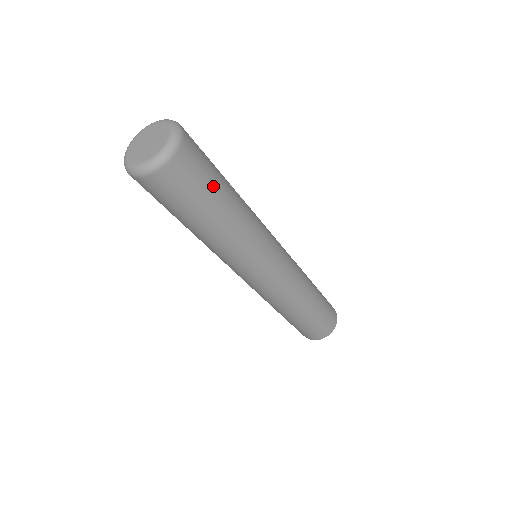
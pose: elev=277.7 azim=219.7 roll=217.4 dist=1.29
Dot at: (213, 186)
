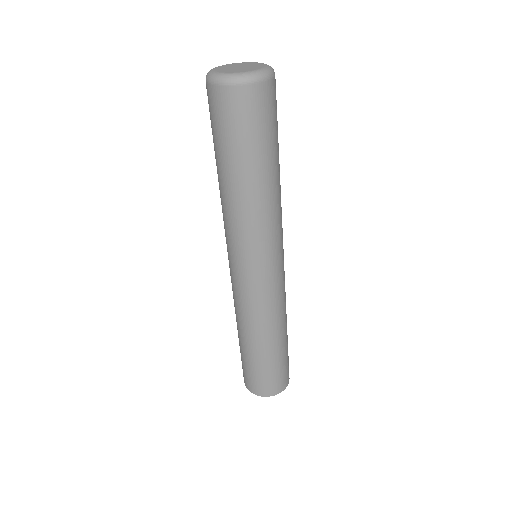
Dot at: occluded
